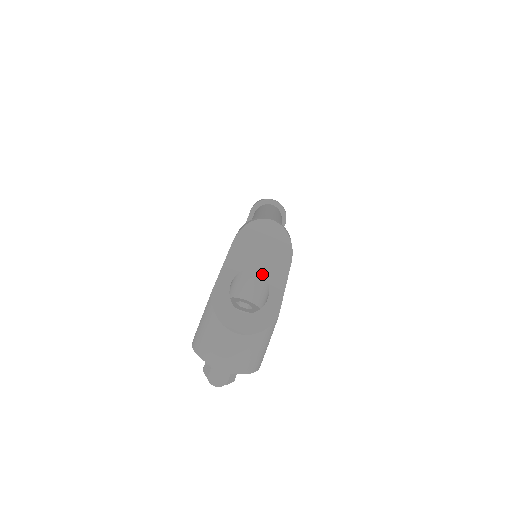
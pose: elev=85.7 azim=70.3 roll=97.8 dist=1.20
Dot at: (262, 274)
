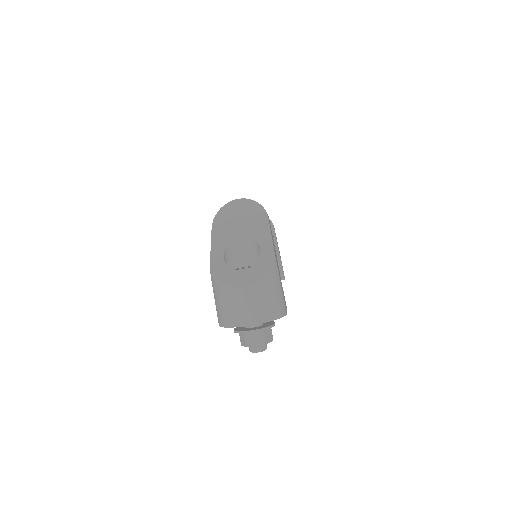
Dot at: (247, 237)
